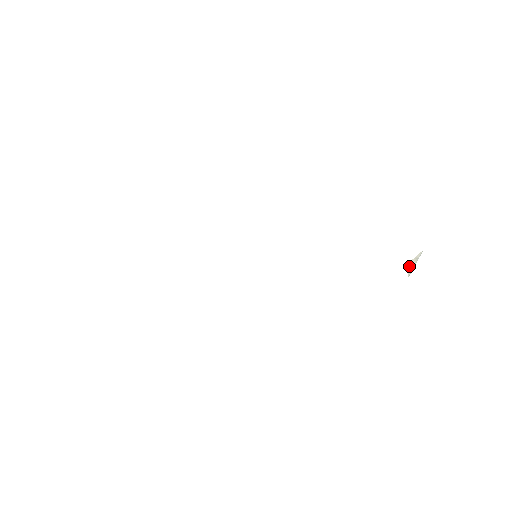
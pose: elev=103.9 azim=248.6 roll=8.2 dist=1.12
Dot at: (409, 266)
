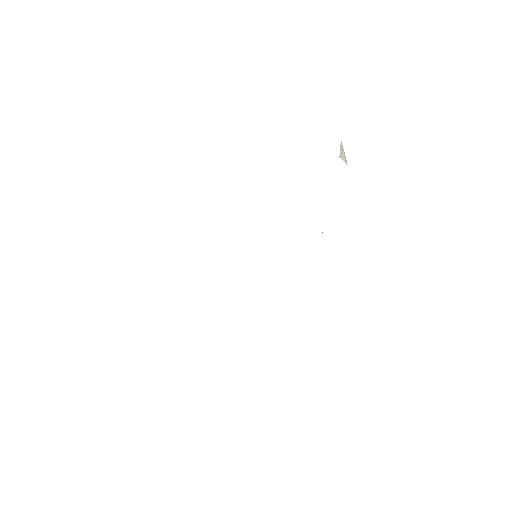
Dot at: (342, 159)
